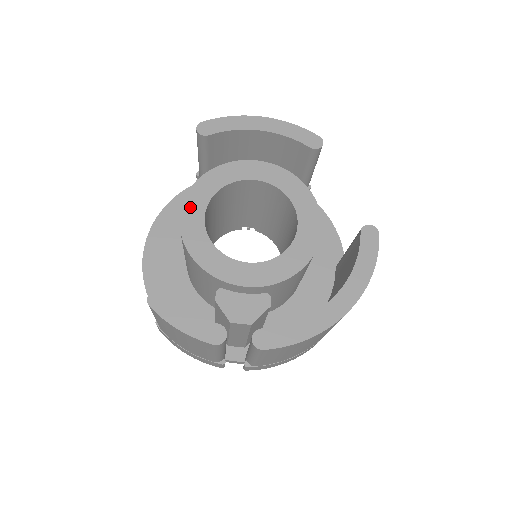
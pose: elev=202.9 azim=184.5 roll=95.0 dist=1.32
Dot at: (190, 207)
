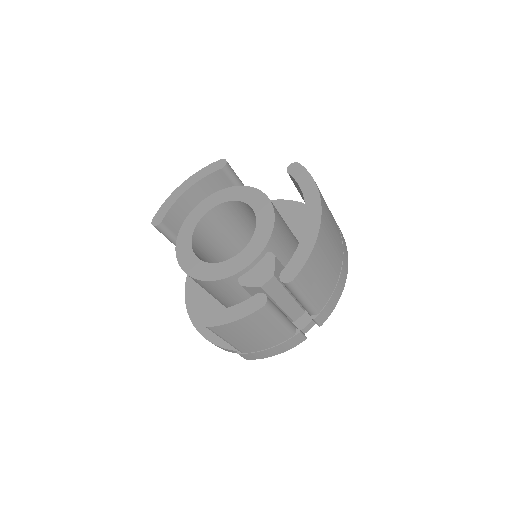
Dot at: (184, 261)
